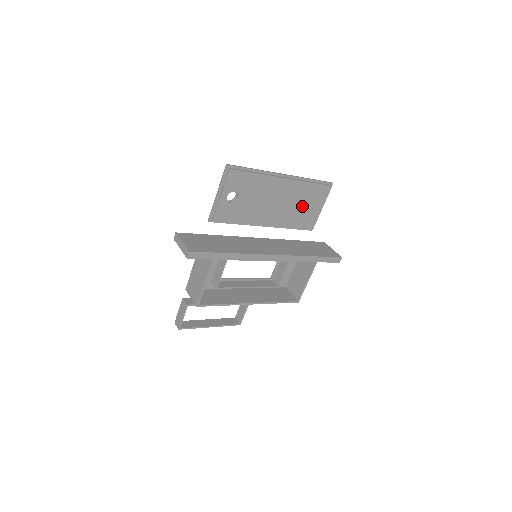
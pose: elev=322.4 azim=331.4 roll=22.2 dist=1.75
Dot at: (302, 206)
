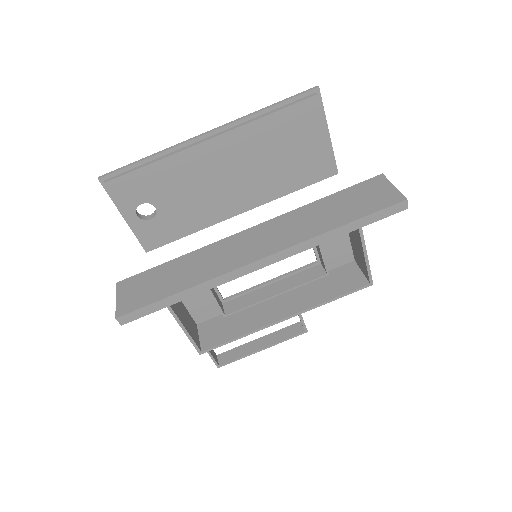
Dot at: (282, 155)
